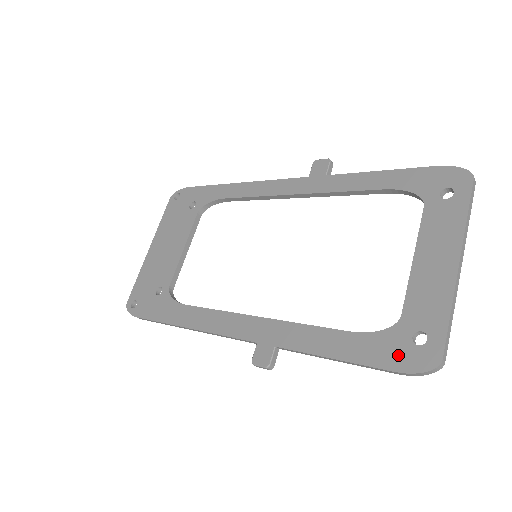
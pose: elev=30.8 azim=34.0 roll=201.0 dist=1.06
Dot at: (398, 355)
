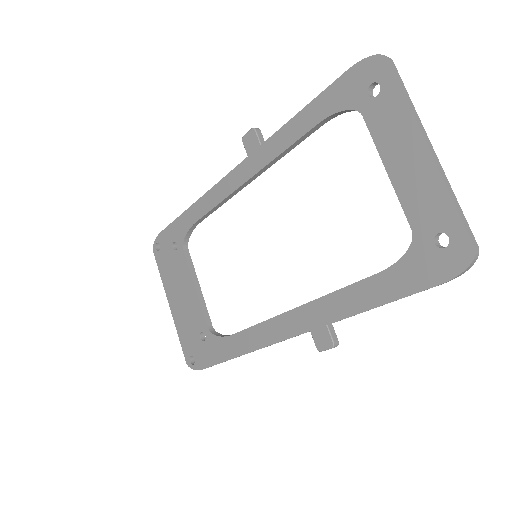
Dot at: (433, 268)
